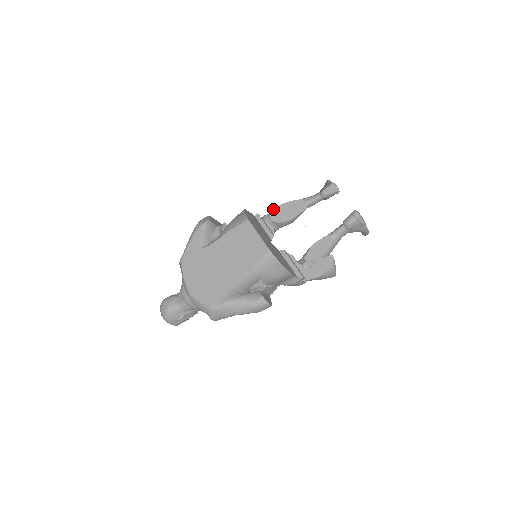
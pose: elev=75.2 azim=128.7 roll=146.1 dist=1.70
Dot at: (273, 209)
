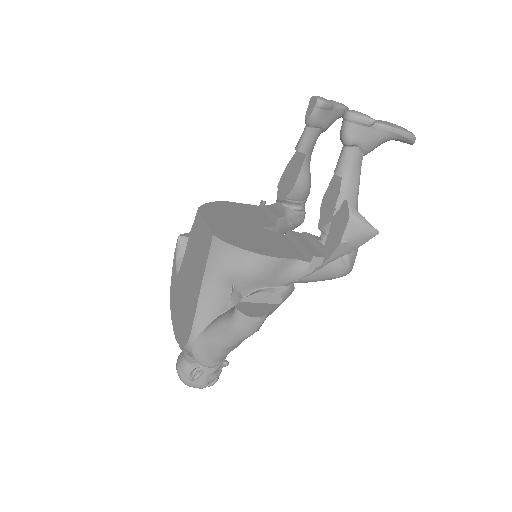
Dot at: (278, 184)
